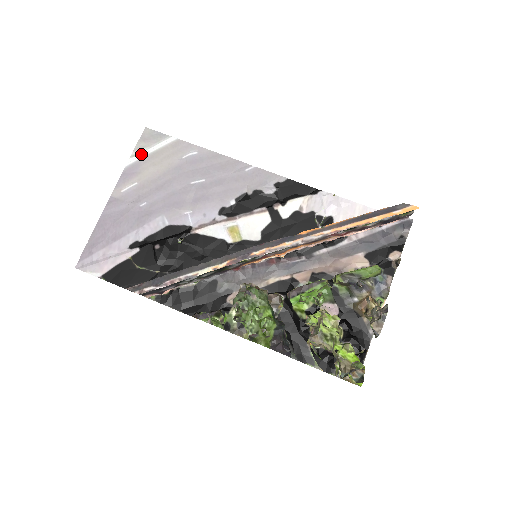
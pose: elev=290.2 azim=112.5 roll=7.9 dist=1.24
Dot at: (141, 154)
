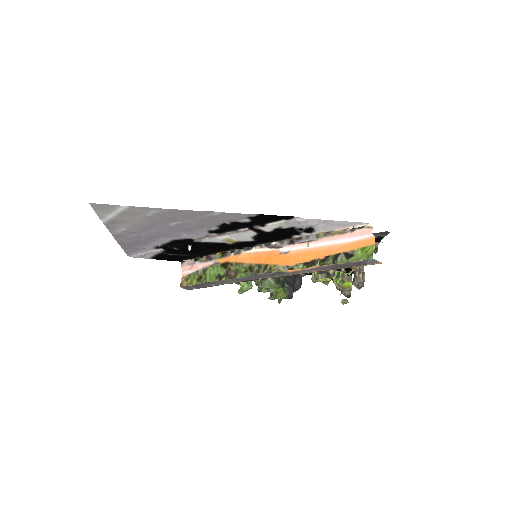
Dot at: (107, 217)
